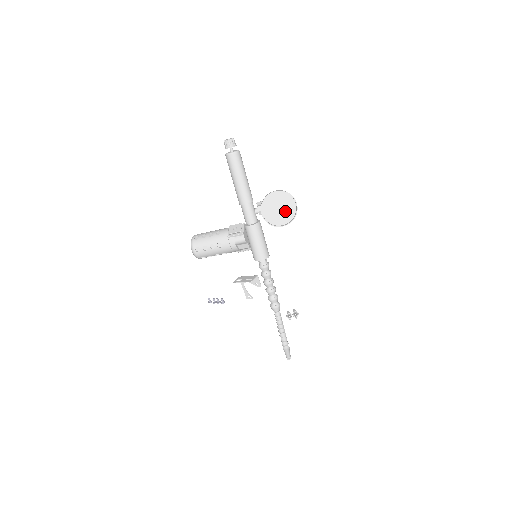
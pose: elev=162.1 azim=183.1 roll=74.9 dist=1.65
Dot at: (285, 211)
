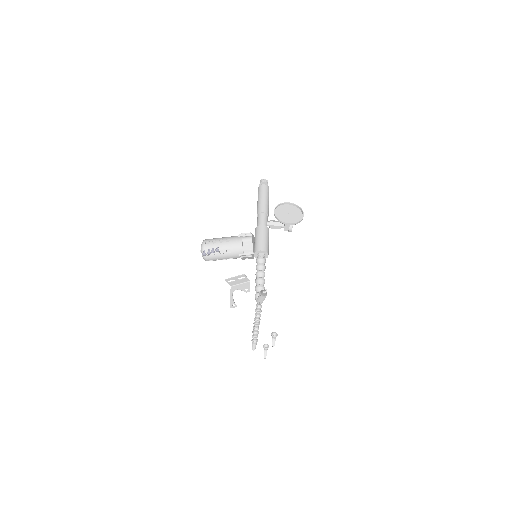
Dot at: (293, 217)
